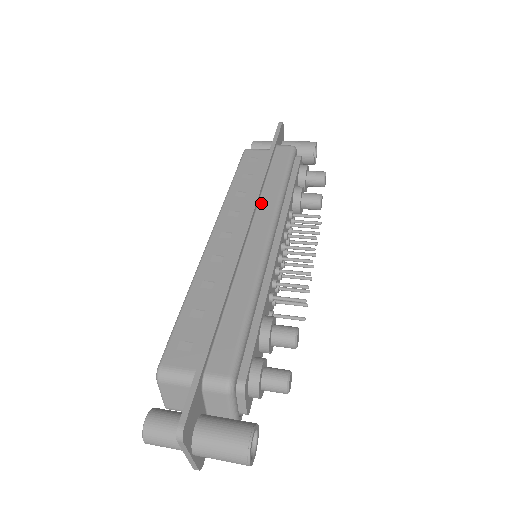
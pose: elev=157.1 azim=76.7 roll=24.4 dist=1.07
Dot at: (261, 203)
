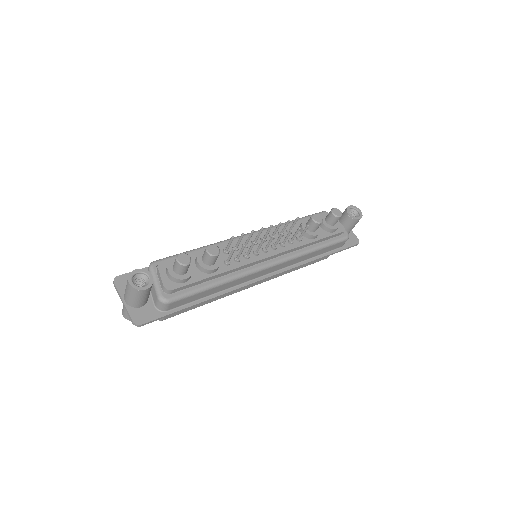
Dot at: occluded
